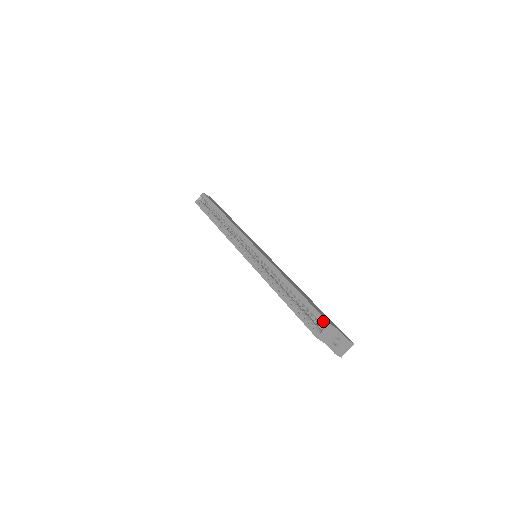
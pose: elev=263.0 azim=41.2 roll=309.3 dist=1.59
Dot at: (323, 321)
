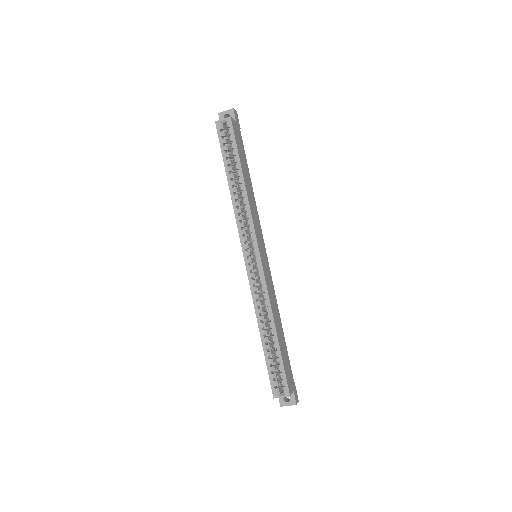
Dot at: (286, 389)
